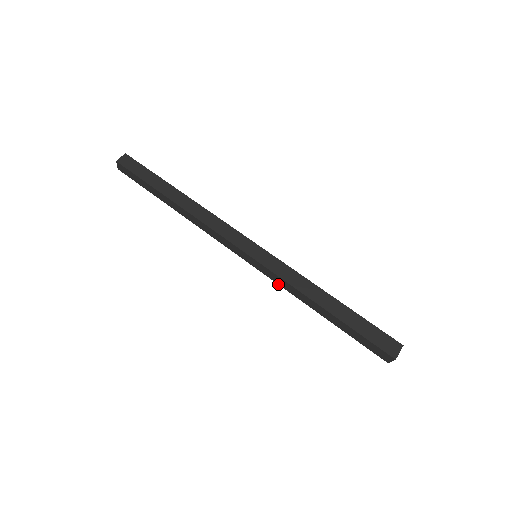
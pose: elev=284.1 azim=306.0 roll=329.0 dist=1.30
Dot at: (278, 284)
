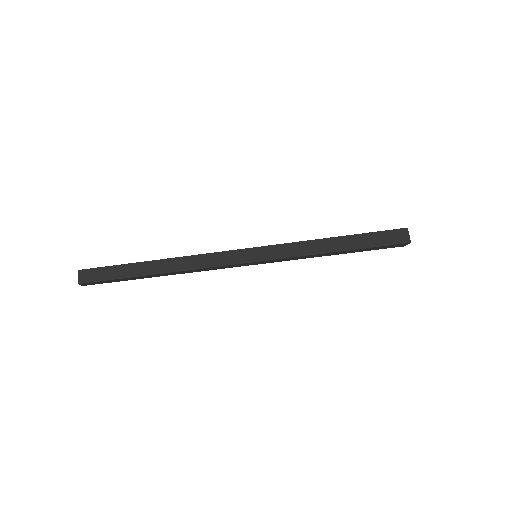
Dot at: (290, 257)
